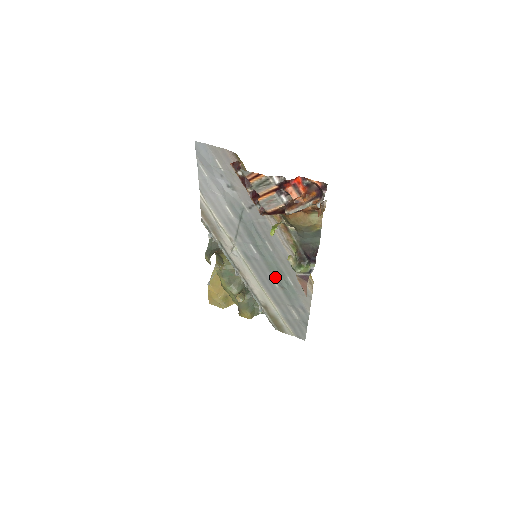
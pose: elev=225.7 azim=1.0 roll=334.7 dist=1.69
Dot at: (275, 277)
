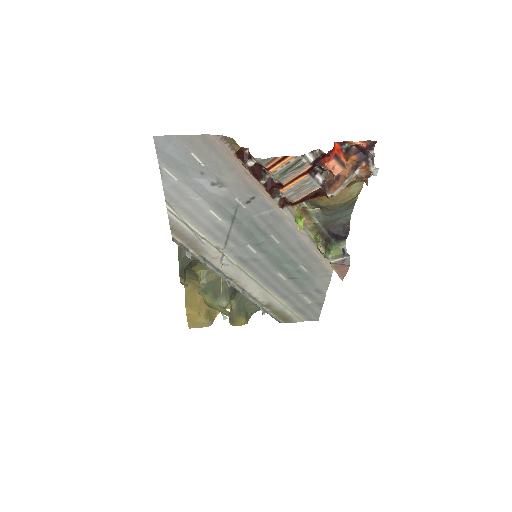
Dot at: (282, 270)
